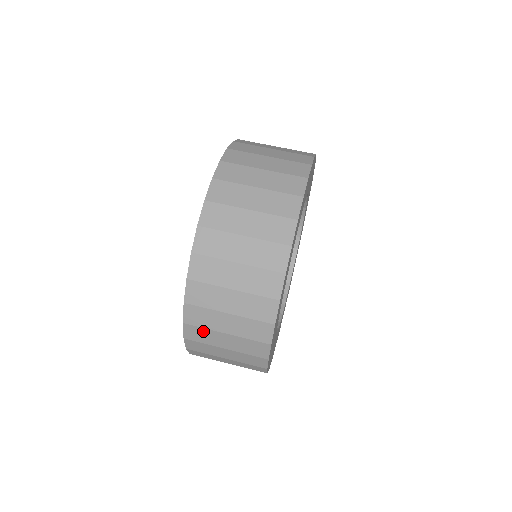
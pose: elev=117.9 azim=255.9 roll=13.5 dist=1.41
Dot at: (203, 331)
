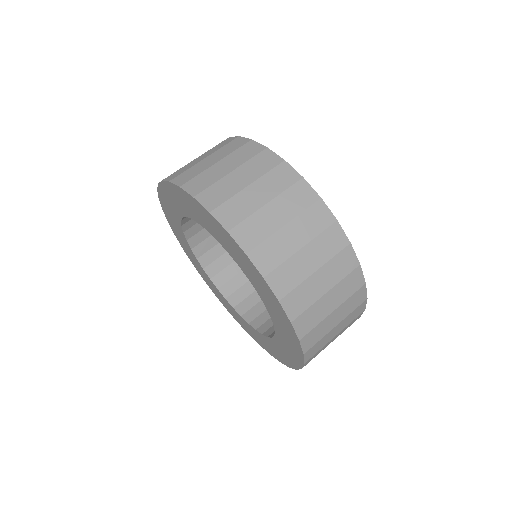
Dot at: (318, 352)
